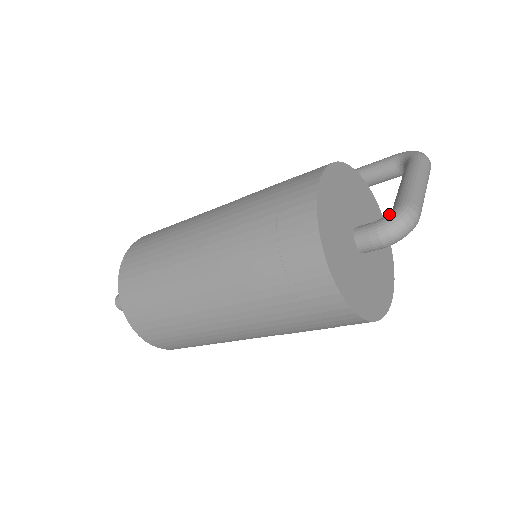
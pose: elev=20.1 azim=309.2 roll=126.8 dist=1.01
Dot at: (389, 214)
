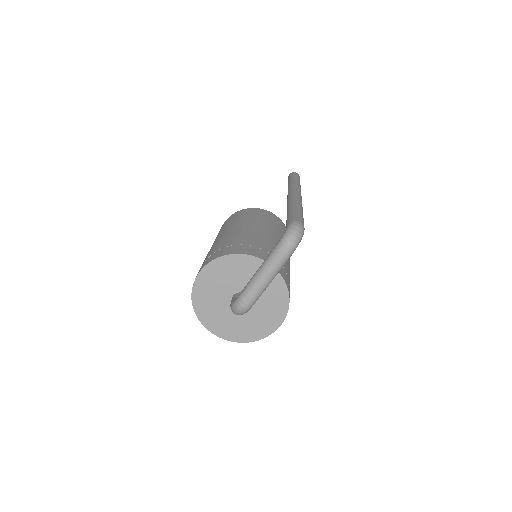
Dot at: (233, 300)
